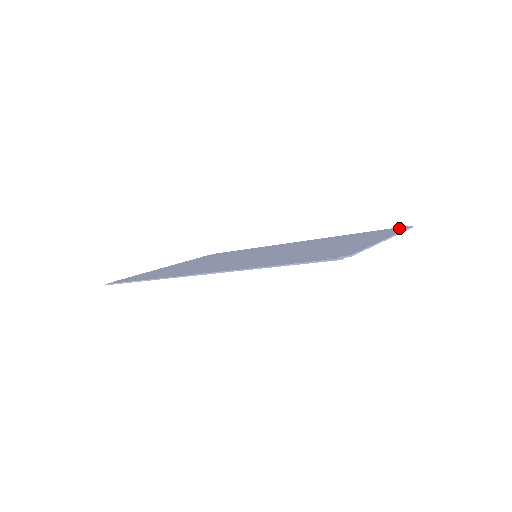
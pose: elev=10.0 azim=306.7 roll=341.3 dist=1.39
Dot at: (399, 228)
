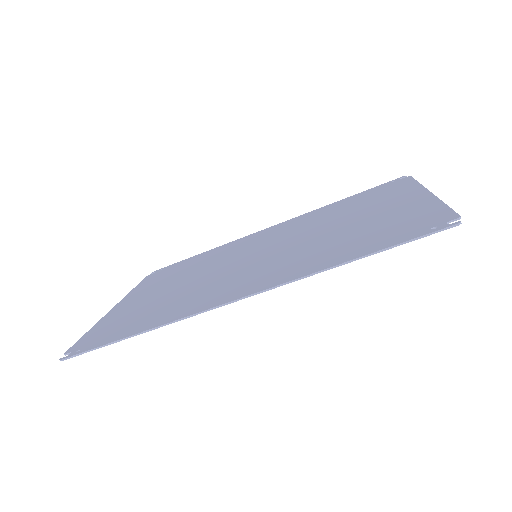
Dot at: (397, 181)
